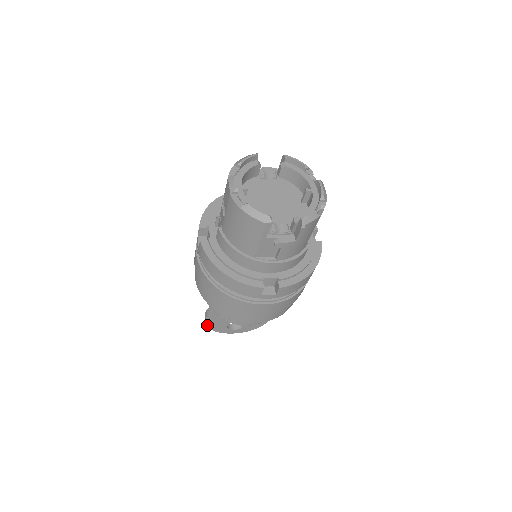
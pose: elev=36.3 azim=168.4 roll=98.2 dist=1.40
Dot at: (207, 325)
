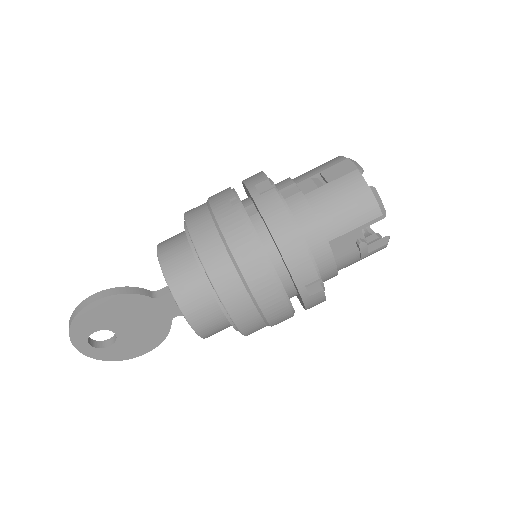
Dot at: (80, 312)
